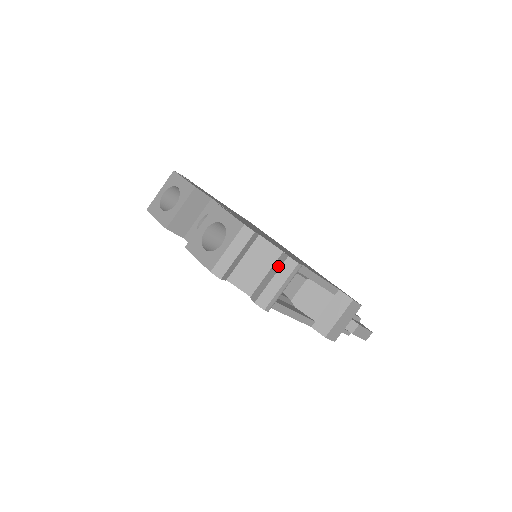
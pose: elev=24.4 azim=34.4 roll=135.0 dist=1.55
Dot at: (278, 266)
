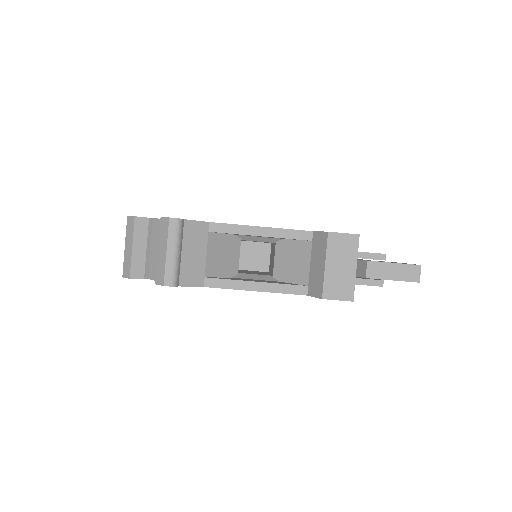
Dot at: (161, 234)
